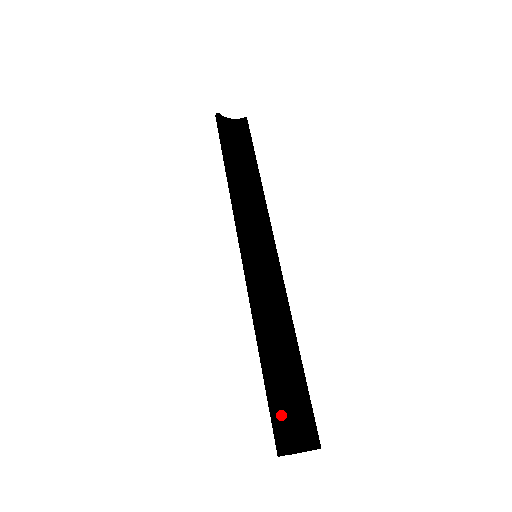
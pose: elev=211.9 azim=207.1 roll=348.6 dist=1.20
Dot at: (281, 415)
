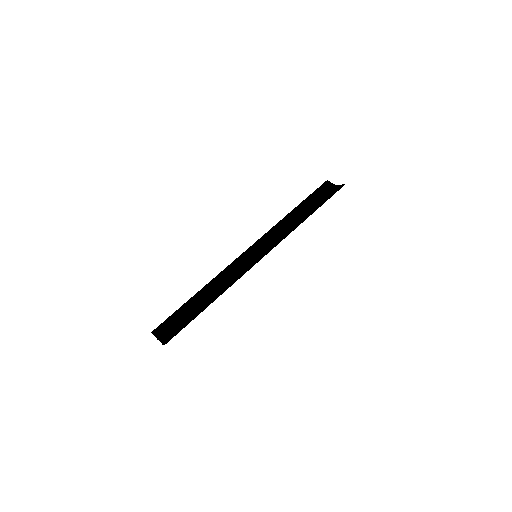
Dot at: (173, 321)
